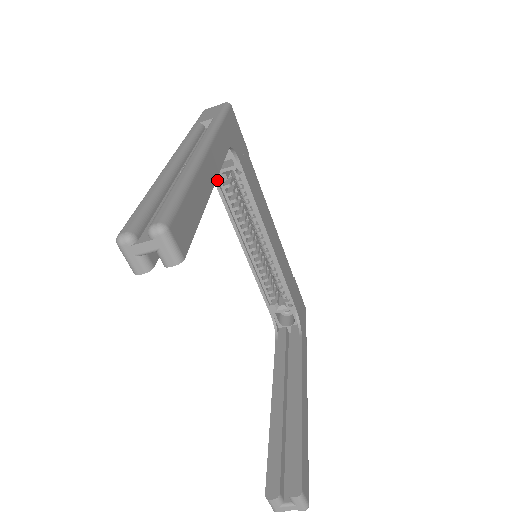
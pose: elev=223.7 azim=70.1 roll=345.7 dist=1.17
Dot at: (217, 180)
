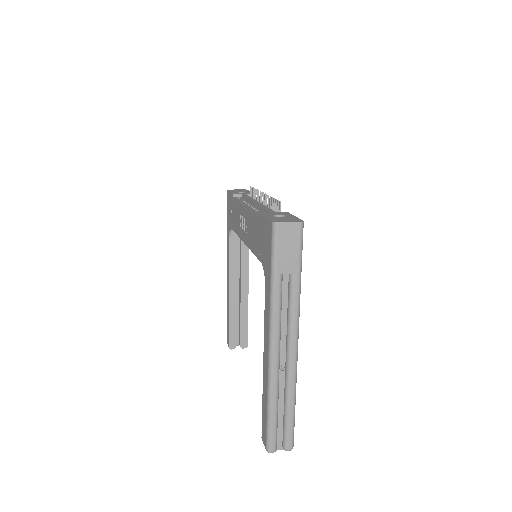
Dot at: occluded
